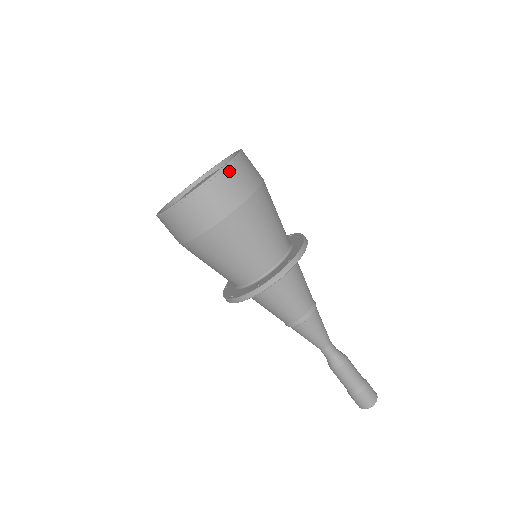
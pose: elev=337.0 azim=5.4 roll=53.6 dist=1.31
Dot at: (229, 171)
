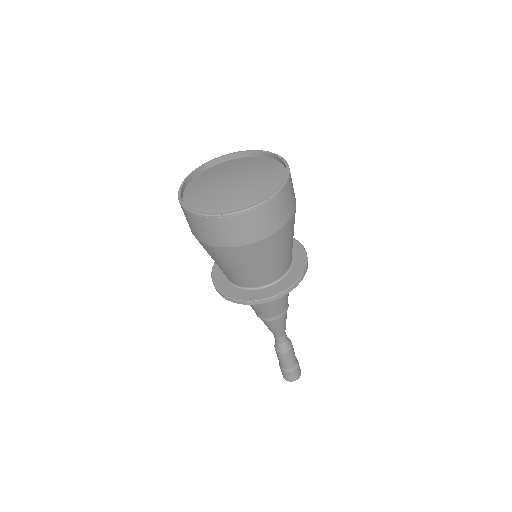
Dot at: (228, 220)
